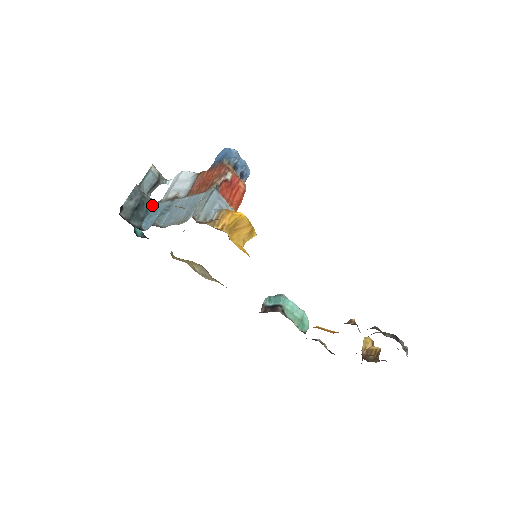
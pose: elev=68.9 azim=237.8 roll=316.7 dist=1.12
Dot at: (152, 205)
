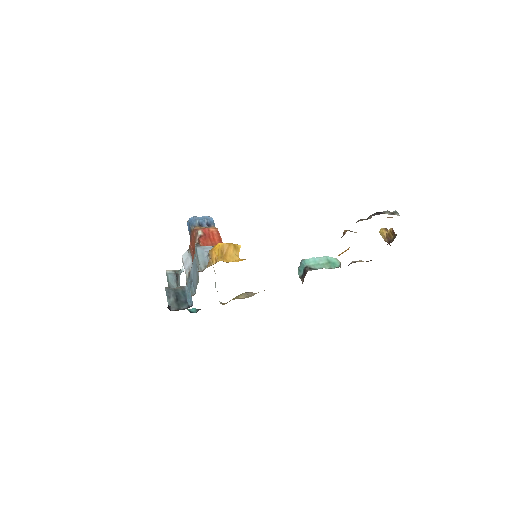
Dot at: (184, 290)
